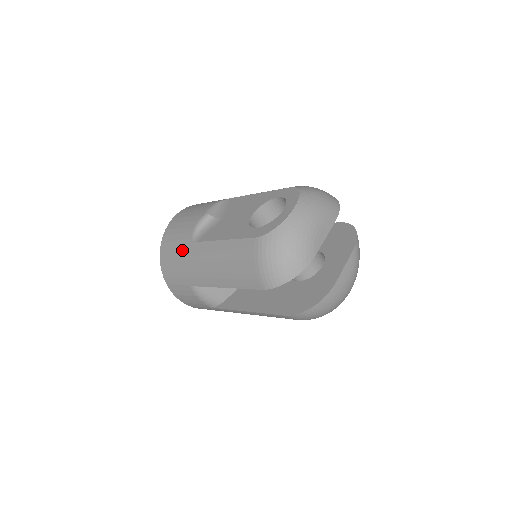
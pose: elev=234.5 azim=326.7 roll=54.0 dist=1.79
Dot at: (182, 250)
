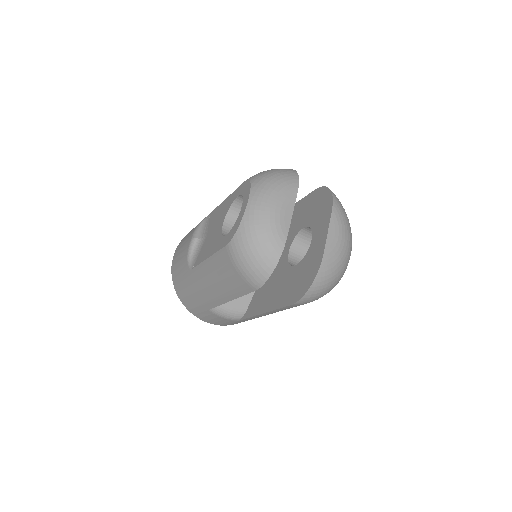
Dot at: (187, 281)
